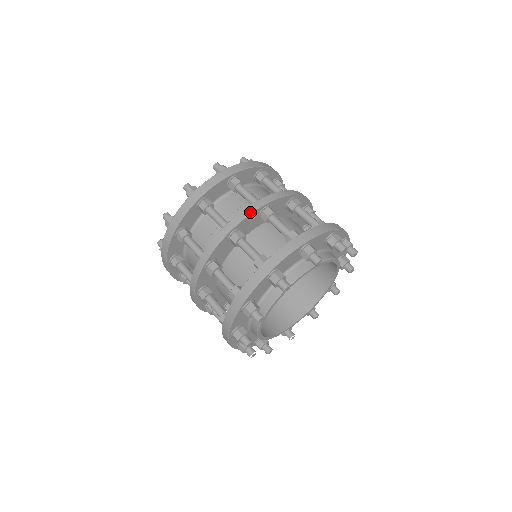
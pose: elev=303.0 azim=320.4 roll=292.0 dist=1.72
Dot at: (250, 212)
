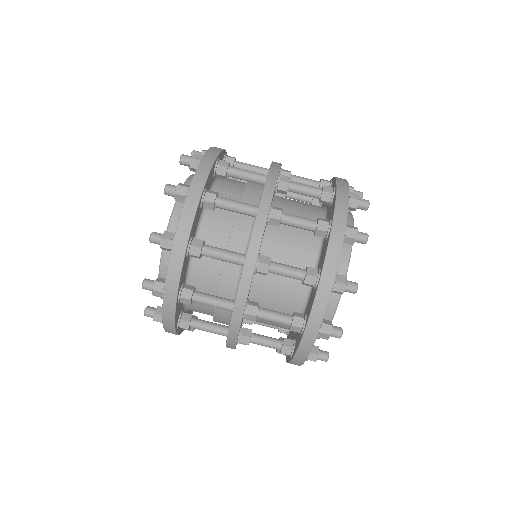
Dot at: (262, 229)
